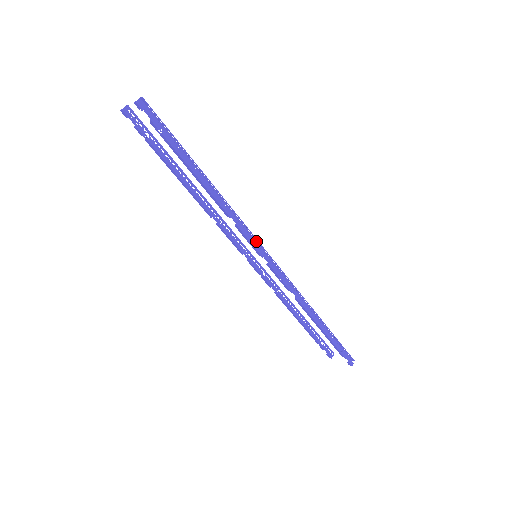
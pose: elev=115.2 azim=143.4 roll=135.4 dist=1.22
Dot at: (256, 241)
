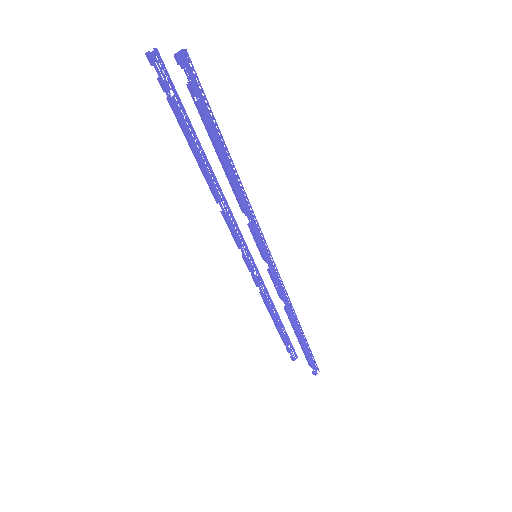
Dot at: (264, 243)
